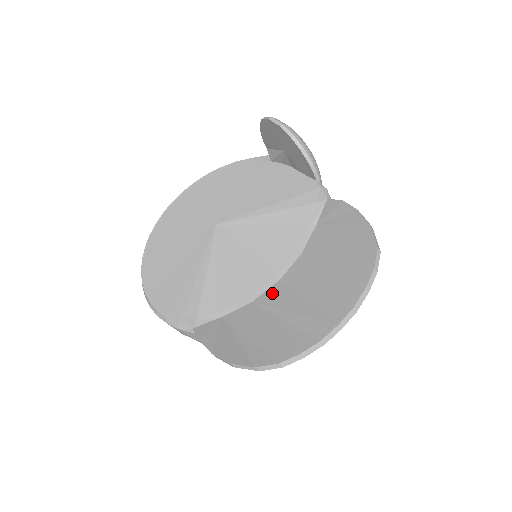
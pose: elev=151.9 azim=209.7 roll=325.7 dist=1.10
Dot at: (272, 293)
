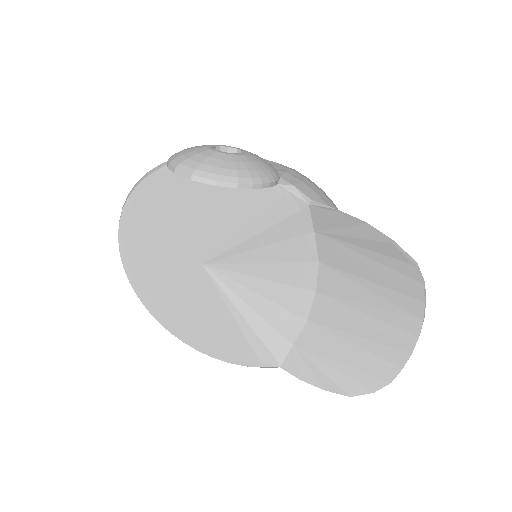
Dot at: (321, 309)
